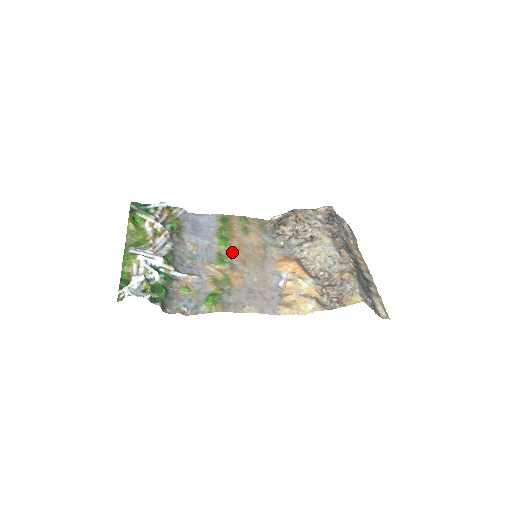
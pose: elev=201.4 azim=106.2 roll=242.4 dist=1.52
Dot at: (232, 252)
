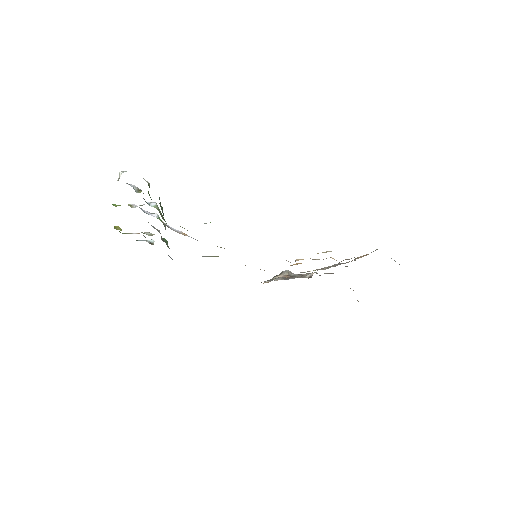
Dot at: occluded
